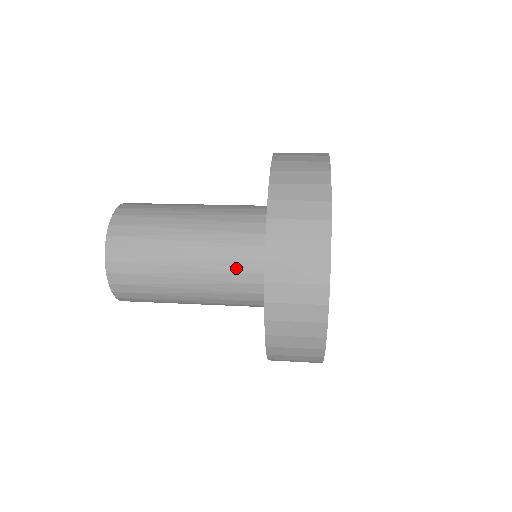
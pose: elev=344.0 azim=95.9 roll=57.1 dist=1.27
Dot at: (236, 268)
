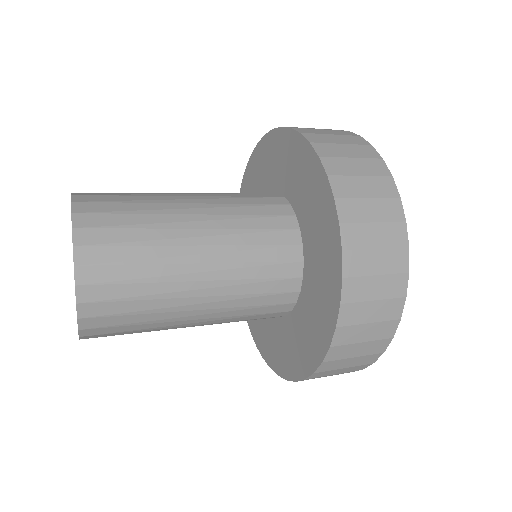
Dot at: (263, 291)
